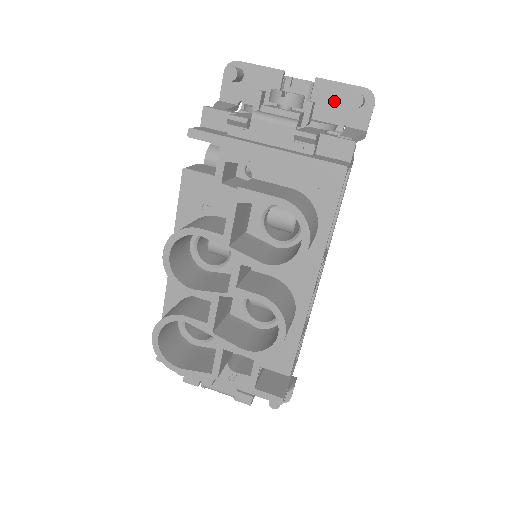
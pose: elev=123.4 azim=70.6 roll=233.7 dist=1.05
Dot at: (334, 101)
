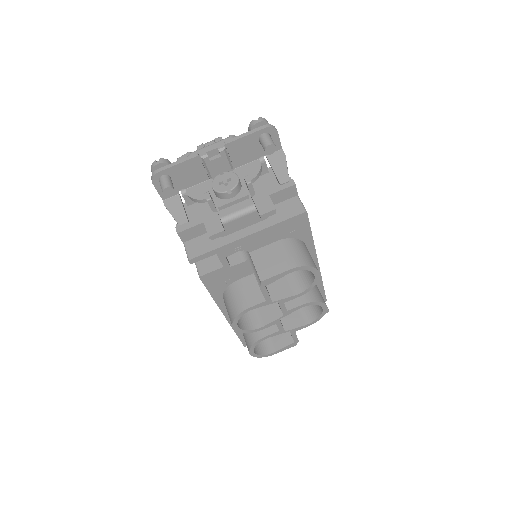
Dot at: (248, 148)
